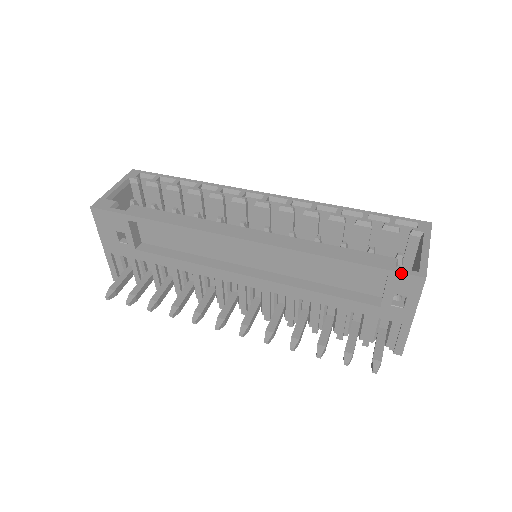
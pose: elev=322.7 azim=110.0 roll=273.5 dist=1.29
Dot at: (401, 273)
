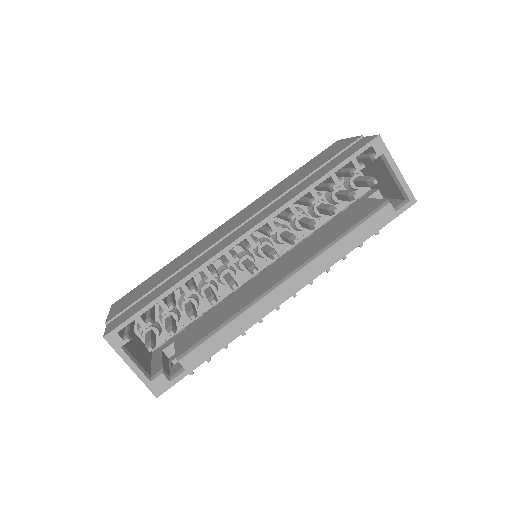
Dot at: occluded
